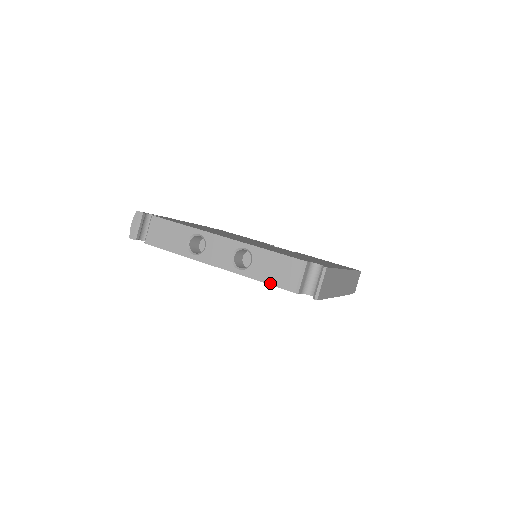
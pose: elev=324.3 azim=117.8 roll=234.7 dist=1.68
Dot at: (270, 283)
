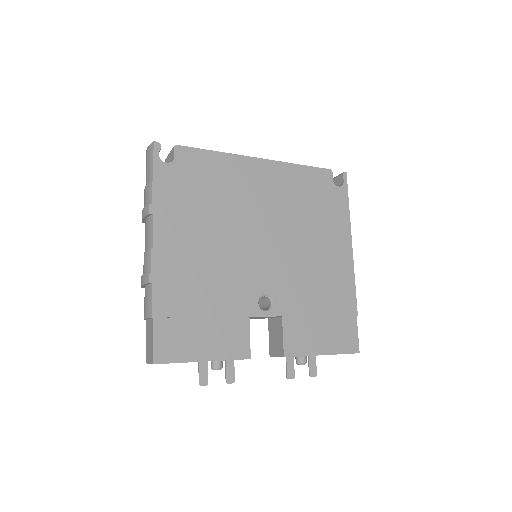
Dot at: (310, 167)
